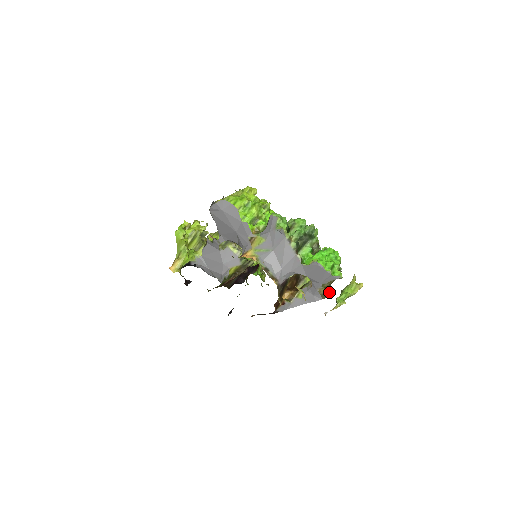
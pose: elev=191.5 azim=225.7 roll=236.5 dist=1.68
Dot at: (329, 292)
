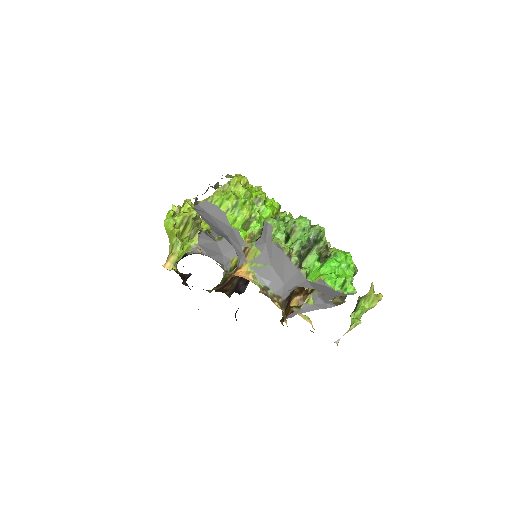
Dot at: (343, 298)
